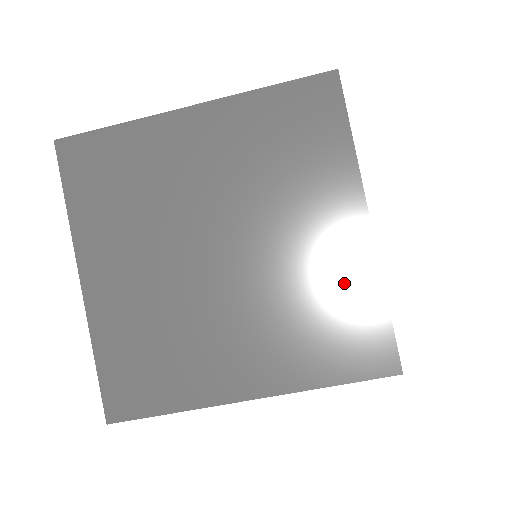
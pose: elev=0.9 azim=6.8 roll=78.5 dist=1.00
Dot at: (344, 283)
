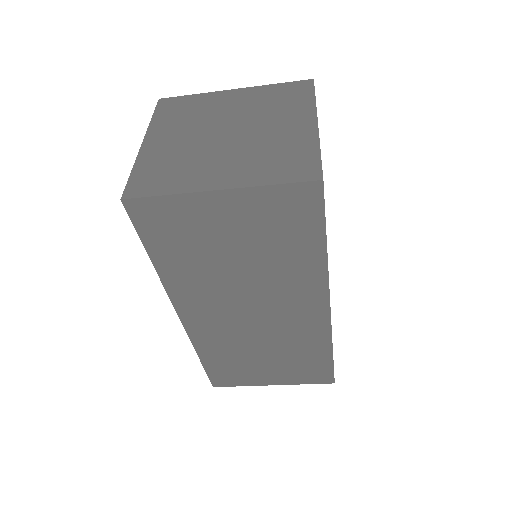
Dot at: (296, 144)
